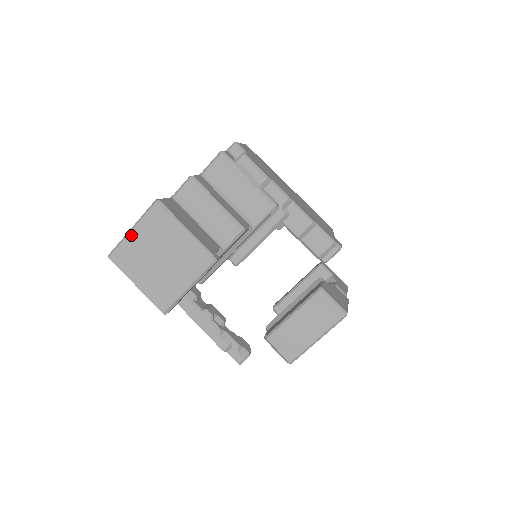
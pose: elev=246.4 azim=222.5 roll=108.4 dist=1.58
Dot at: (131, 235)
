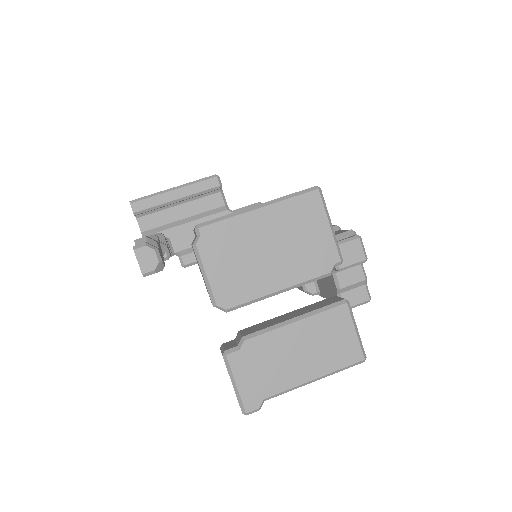
Dot at: occluded
